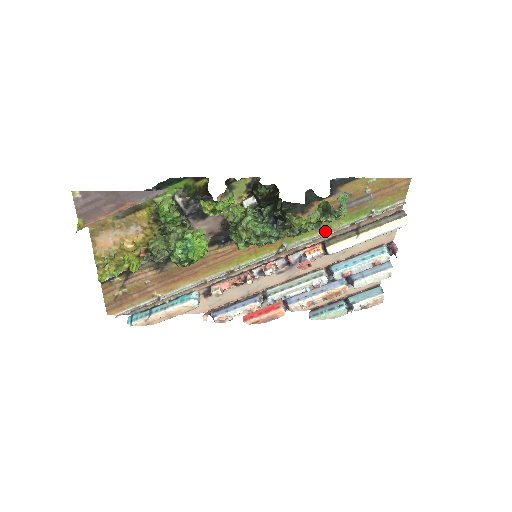
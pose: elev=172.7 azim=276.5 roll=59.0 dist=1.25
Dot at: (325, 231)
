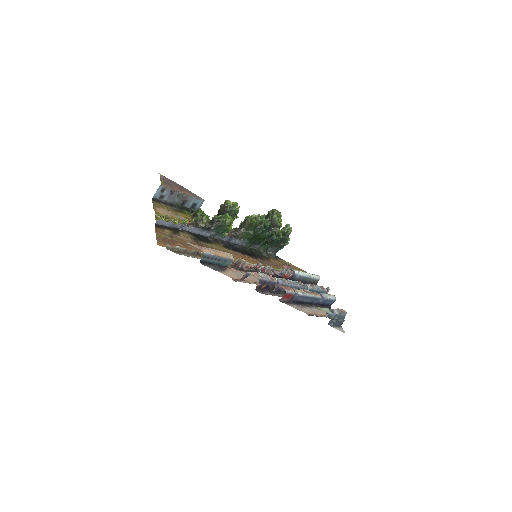
Dot at: occluded
